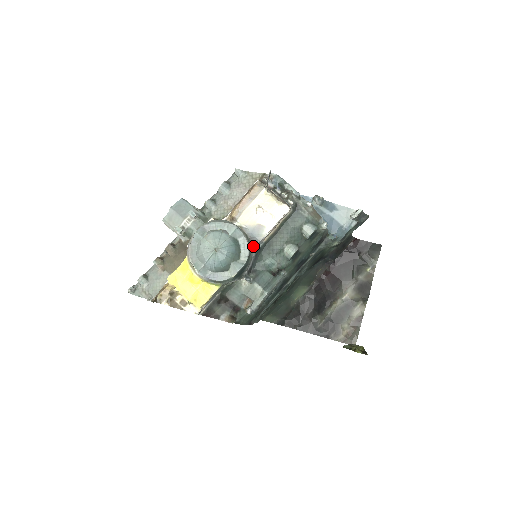
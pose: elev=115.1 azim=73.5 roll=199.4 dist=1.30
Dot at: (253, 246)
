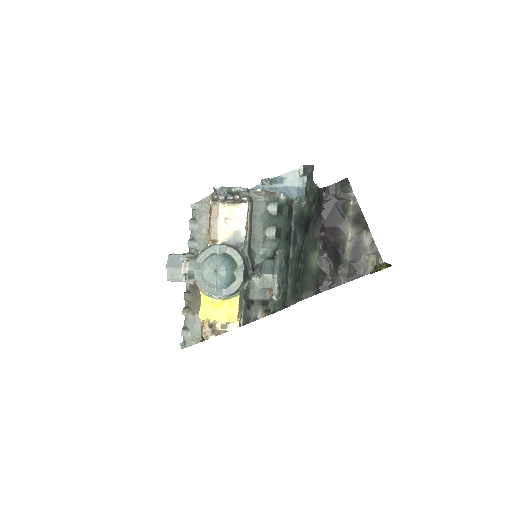
Dot at: (242, 249)
